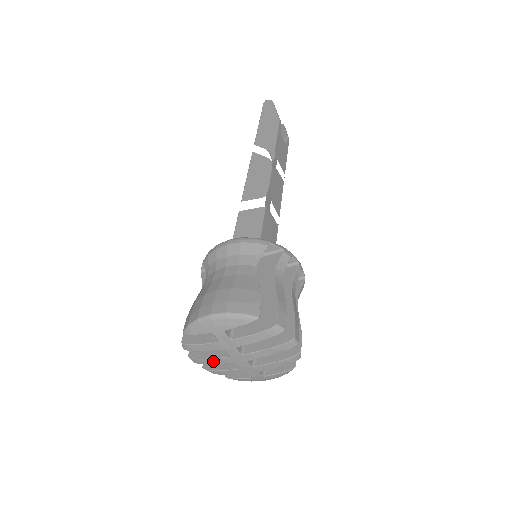
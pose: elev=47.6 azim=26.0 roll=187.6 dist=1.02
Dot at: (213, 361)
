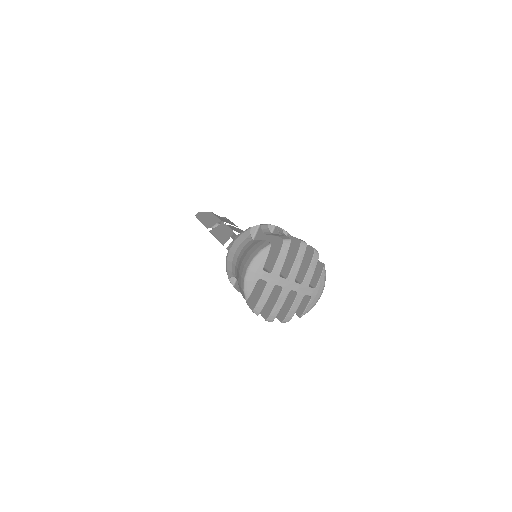
Dot at: (279, 304)
